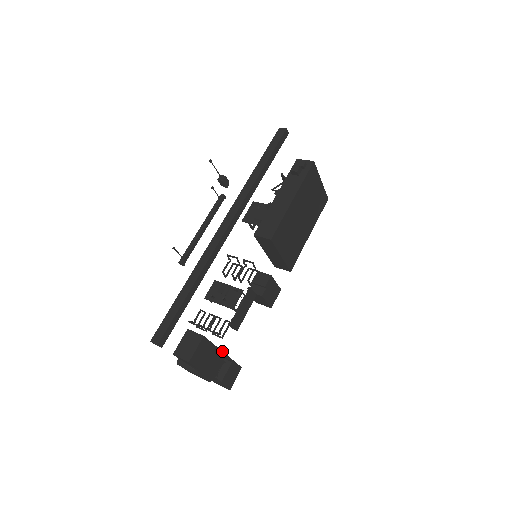
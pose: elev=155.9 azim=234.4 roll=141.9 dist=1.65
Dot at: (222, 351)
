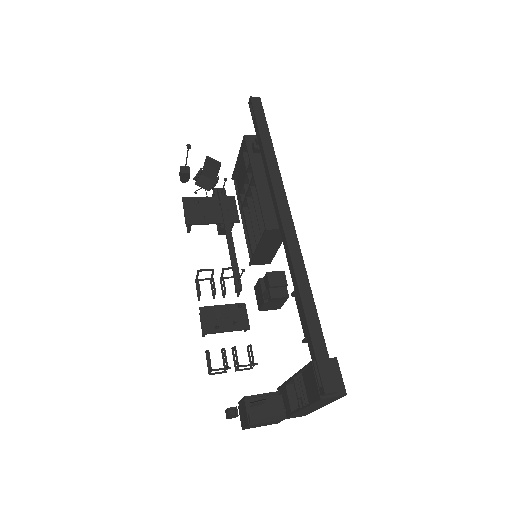
Dot at: occluded
